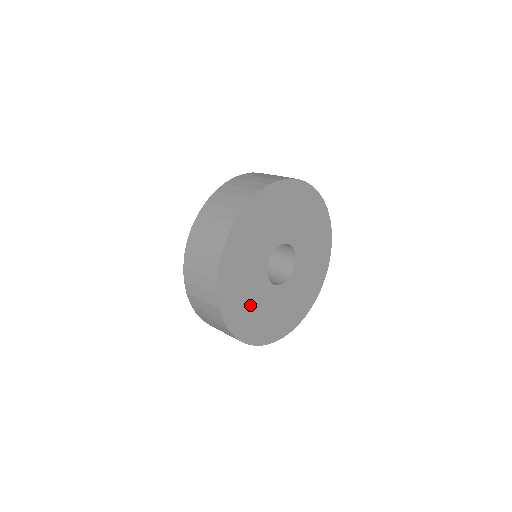
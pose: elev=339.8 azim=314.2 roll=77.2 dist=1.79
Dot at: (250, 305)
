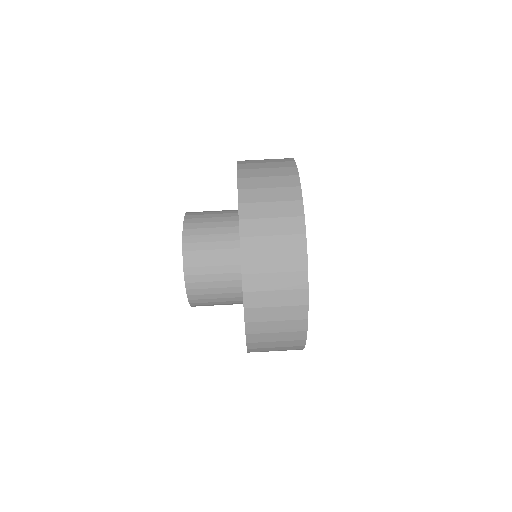
Dot at: occluded
